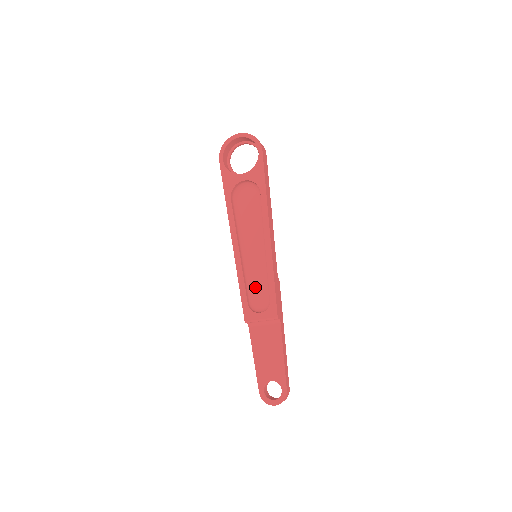
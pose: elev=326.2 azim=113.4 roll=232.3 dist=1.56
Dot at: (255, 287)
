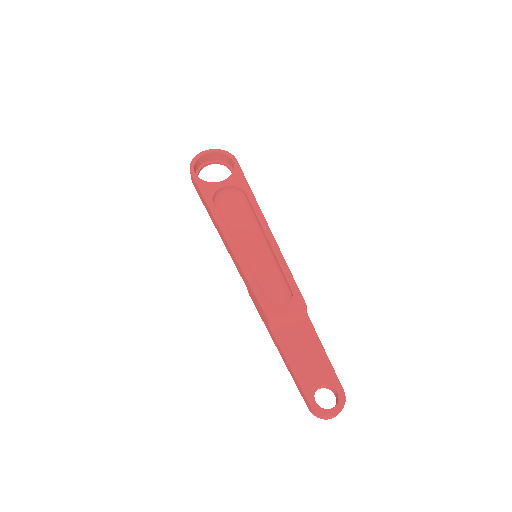
Dot at: (265, 286)
